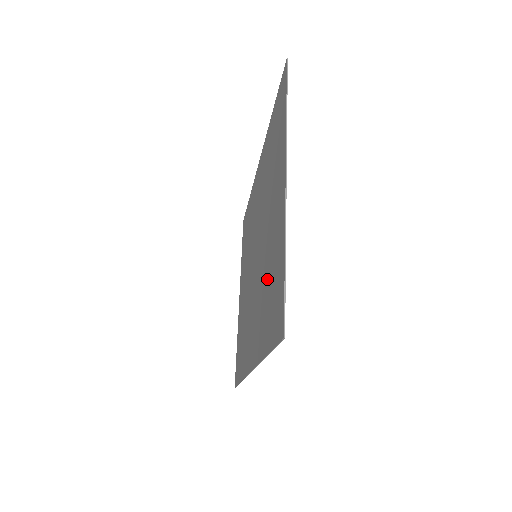
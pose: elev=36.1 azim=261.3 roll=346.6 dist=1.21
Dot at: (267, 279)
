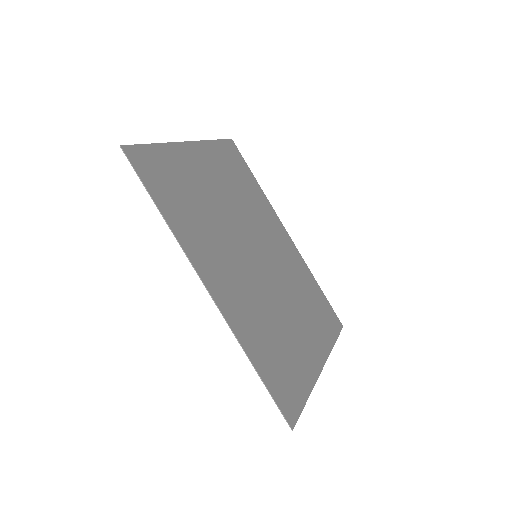
Dot at: (195, 203)
